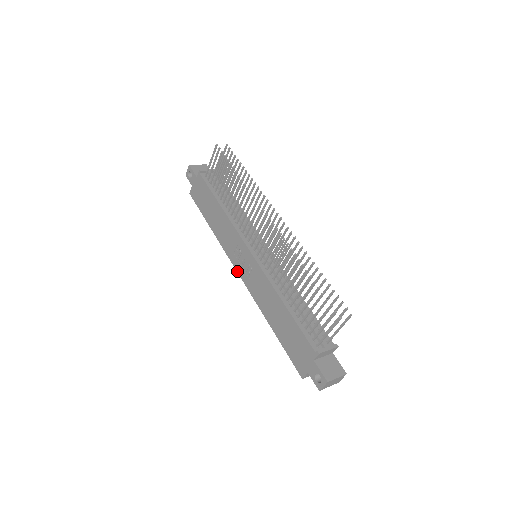
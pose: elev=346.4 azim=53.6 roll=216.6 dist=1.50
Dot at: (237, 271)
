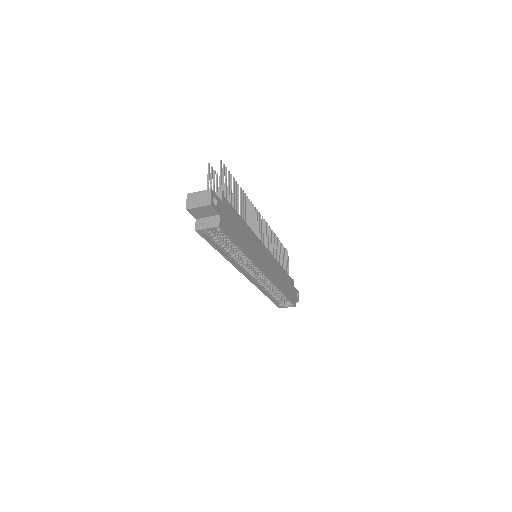
Dot at: (247, 278)
